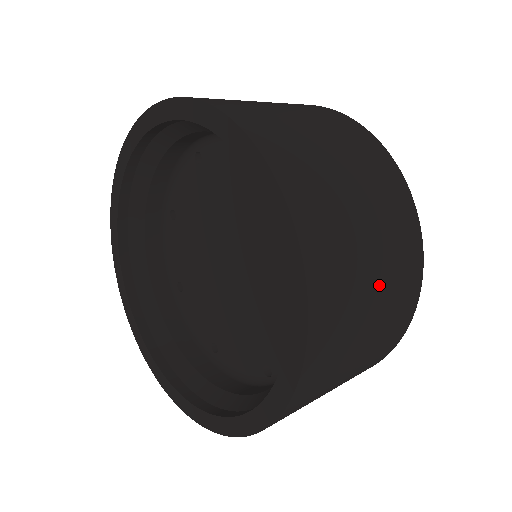
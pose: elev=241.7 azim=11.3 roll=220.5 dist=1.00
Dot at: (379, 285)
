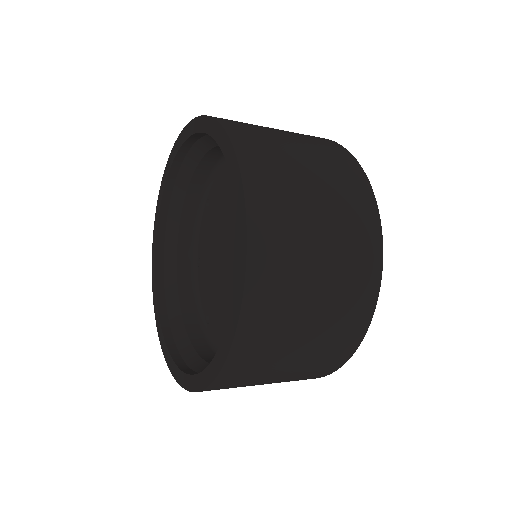
Dot at: (319, 187)
